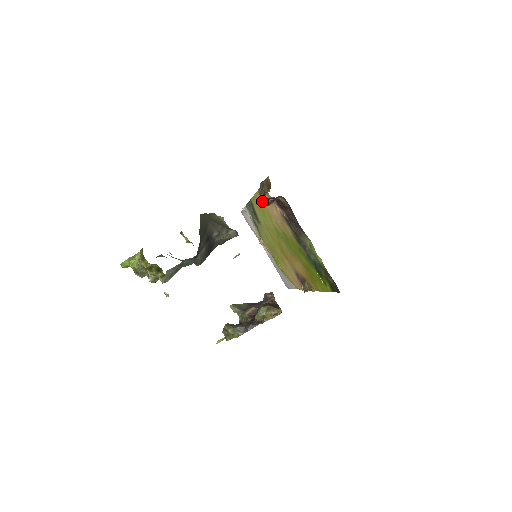
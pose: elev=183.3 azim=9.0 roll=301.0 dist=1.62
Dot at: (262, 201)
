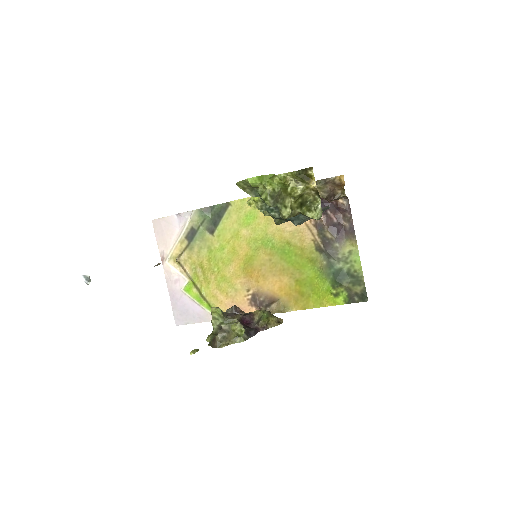
Dot at: occluded
